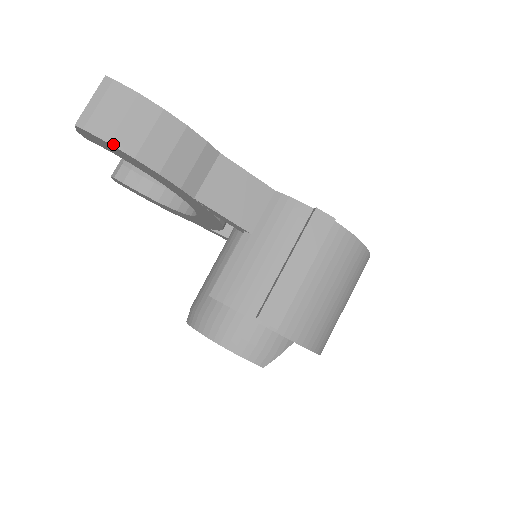
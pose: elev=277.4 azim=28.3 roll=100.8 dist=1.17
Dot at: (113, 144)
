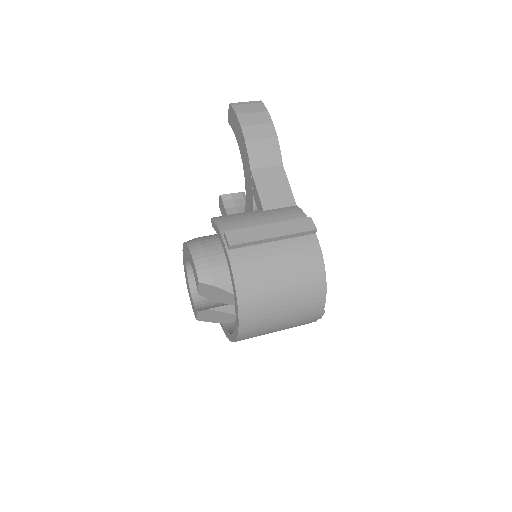
Dot at: (238, 116)
